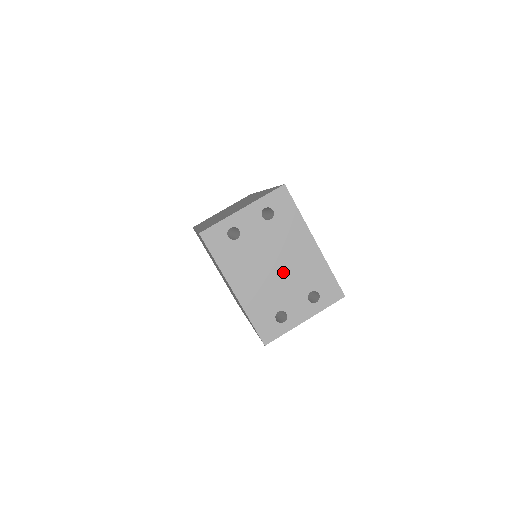
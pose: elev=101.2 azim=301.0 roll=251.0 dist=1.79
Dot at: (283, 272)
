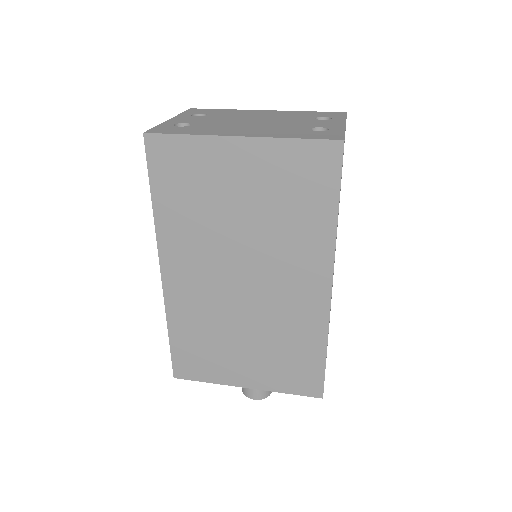
Dot at: (269, 121)
